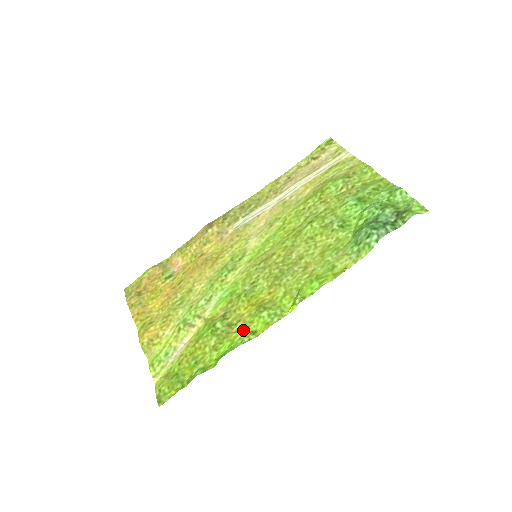
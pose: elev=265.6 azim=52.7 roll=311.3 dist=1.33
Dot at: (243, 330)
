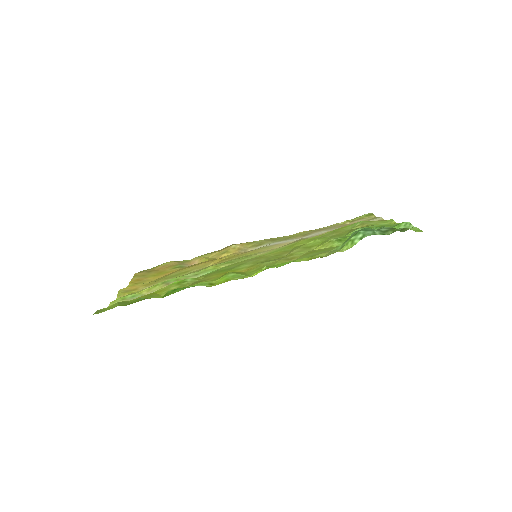
Dot at: occluded
